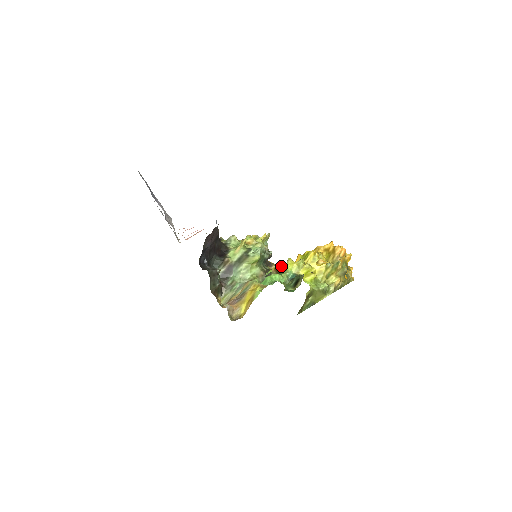
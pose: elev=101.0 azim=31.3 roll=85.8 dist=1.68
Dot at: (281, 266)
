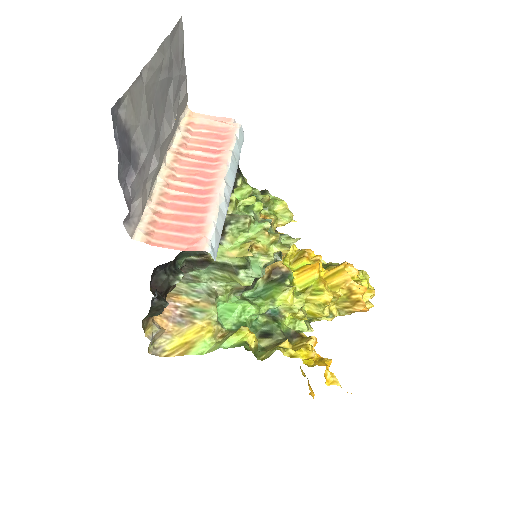
Dot at: (254, 340)
